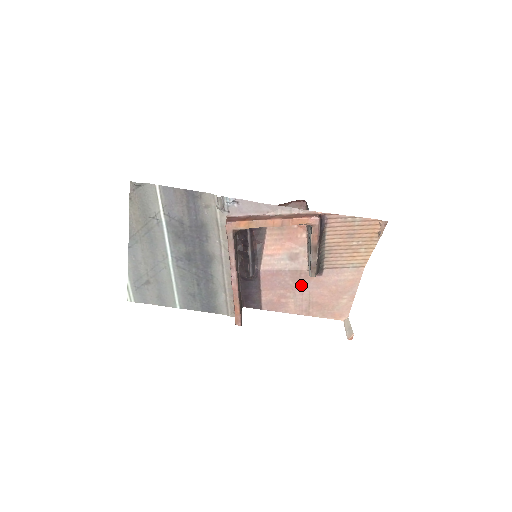
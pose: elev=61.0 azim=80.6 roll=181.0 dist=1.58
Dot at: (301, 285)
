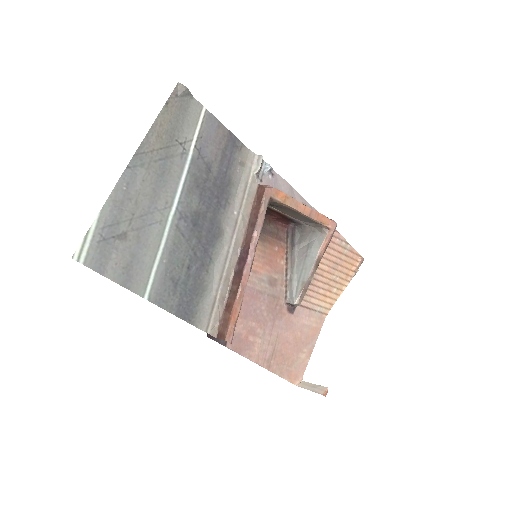
Dot at: (273, 321)
